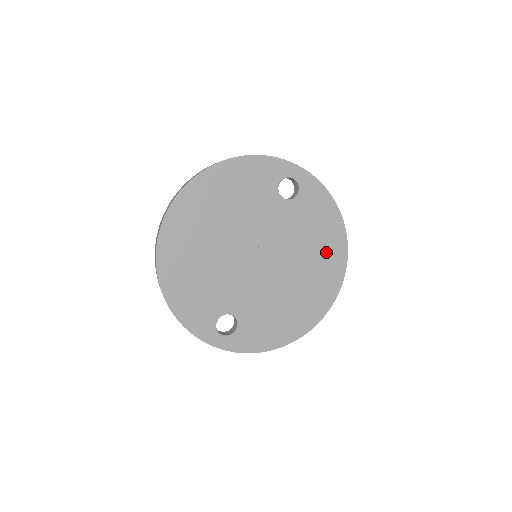
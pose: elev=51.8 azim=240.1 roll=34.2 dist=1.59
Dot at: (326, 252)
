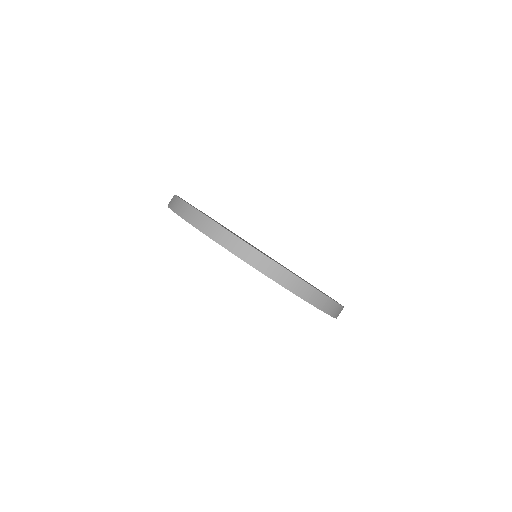
Dot at: occluded
